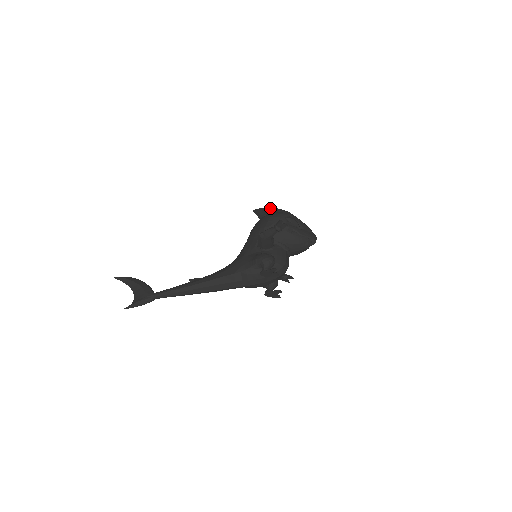
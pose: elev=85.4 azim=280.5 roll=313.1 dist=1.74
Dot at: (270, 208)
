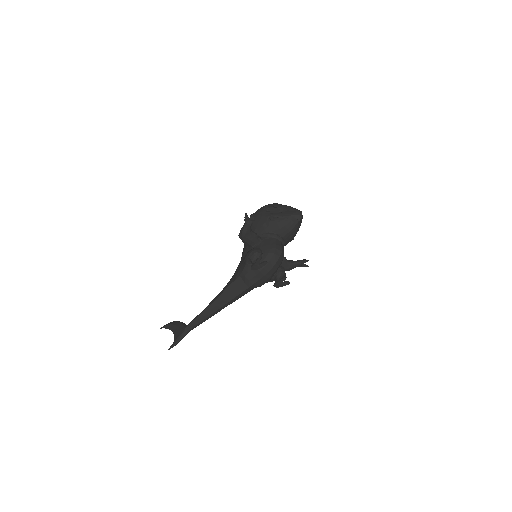
Dot at: occluded
